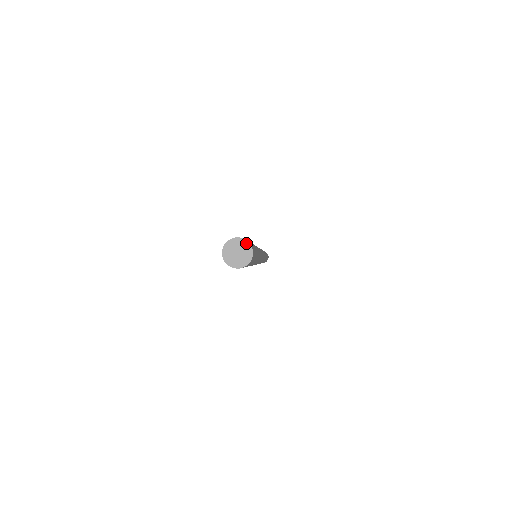
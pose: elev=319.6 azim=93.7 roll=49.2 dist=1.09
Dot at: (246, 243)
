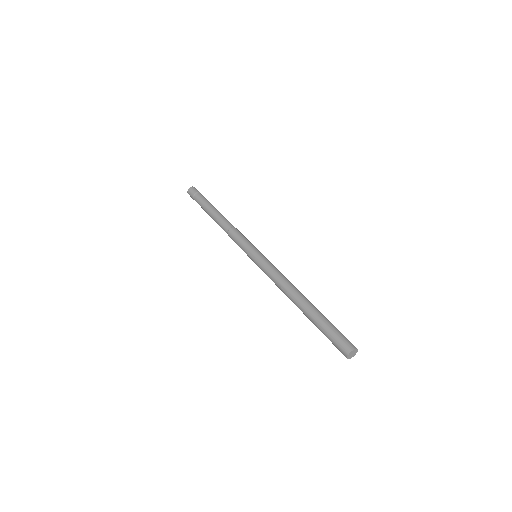
Dot at: (355, 350)
